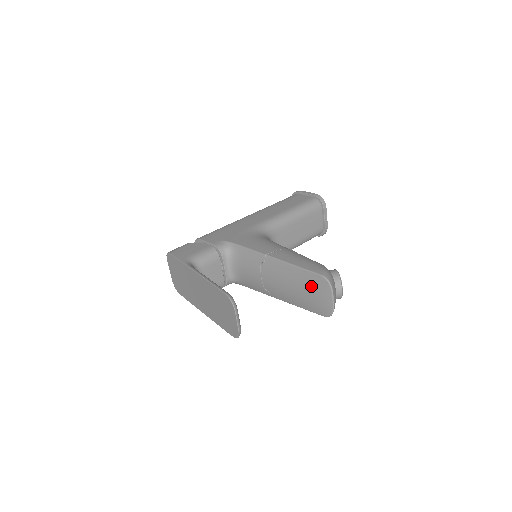
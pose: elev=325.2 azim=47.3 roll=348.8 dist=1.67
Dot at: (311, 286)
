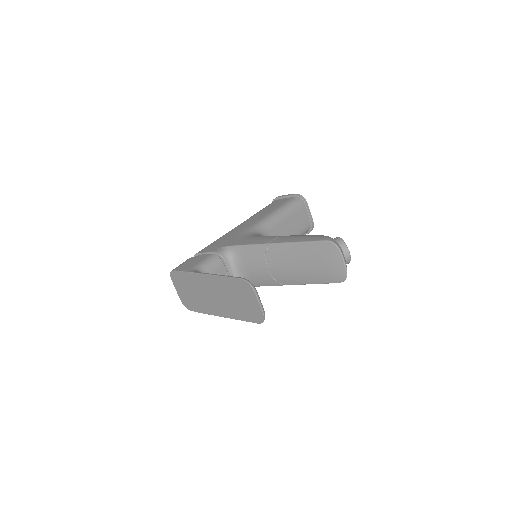
Dot at: (319, 256)
